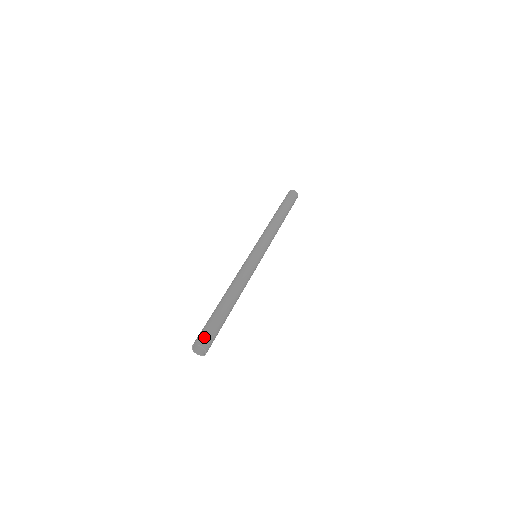
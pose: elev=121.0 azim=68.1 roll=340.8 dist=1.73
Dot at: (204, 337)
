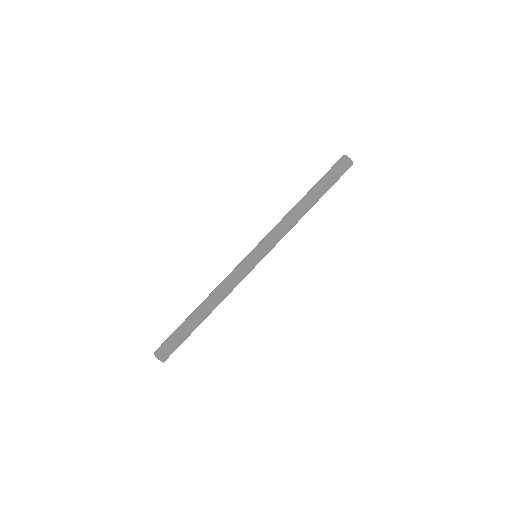
Dot at: (165, 352)
